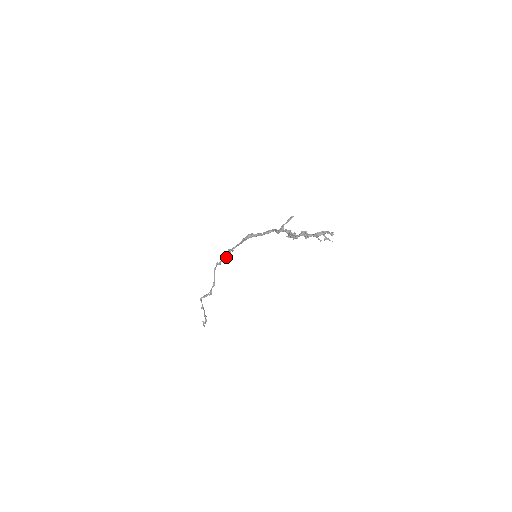
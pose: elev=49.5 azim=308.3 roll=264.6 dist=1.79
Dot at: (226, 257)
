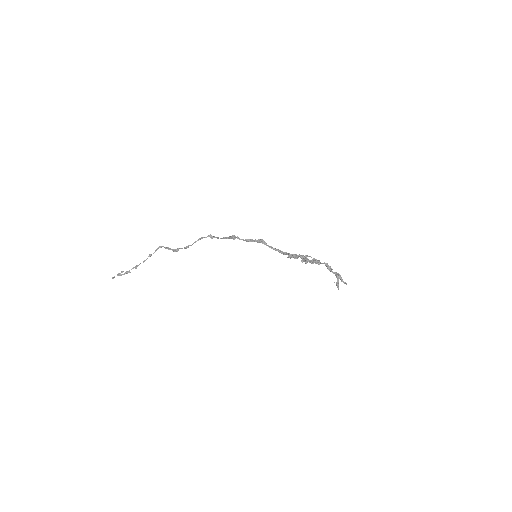
Dot at: (224, 238)
